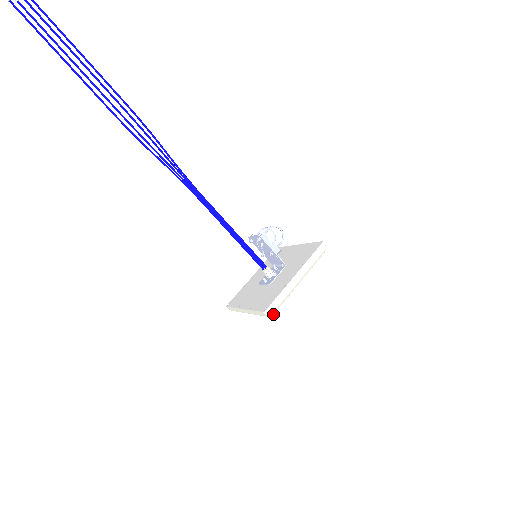
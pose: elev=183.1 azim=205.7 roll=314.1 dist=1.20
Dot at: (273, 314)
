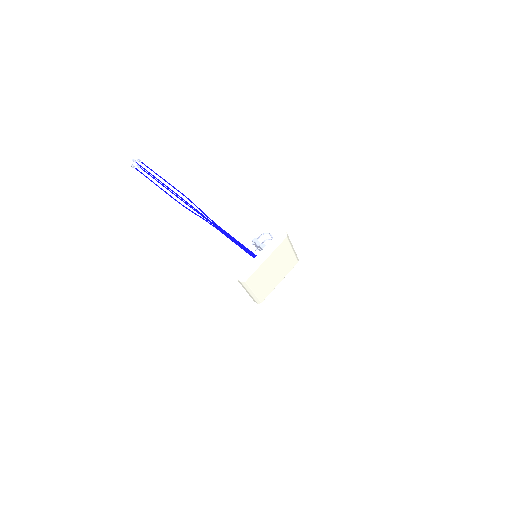
Dot at: (245, 280)
